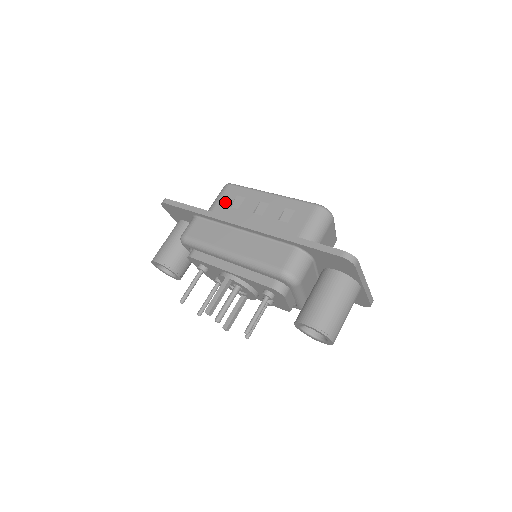
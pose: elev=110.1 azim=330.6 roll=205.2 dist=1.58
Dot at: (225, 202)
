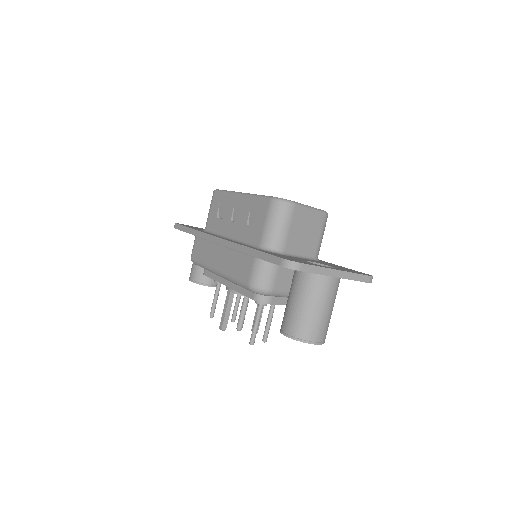
Dot at: (213, 213)
